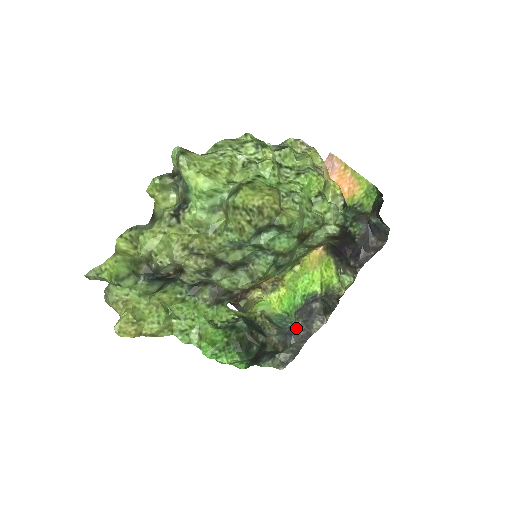
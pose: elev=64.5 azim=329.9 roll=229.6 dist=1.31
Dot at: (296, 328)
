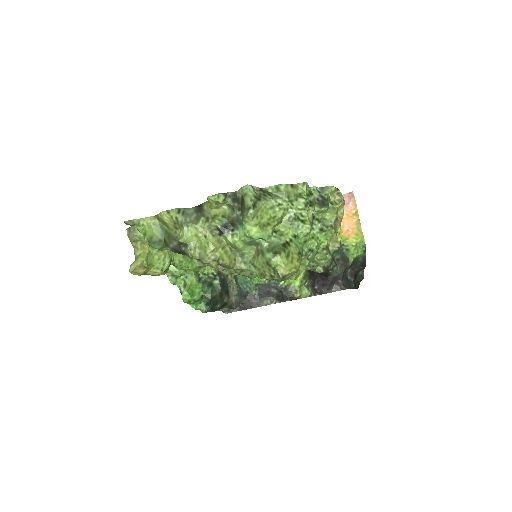
Dot at: (251, 295)
